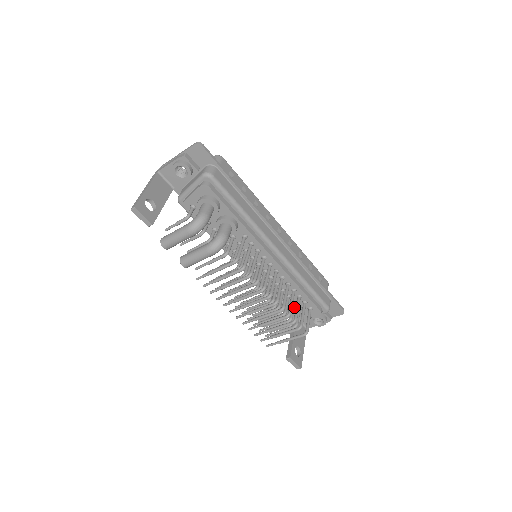
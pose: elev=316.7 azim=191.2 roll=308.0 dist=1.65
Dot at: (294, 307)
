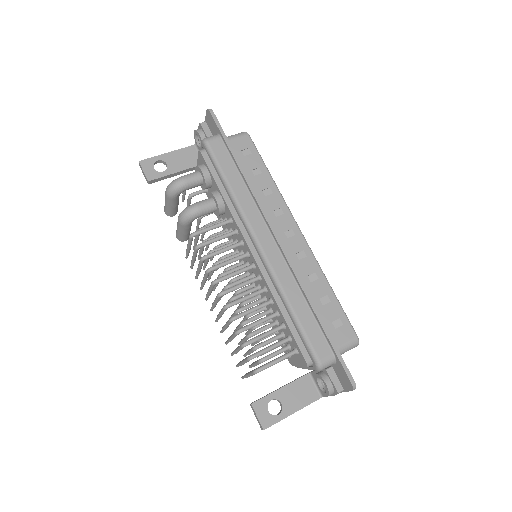
Dot at: (276, 338)
